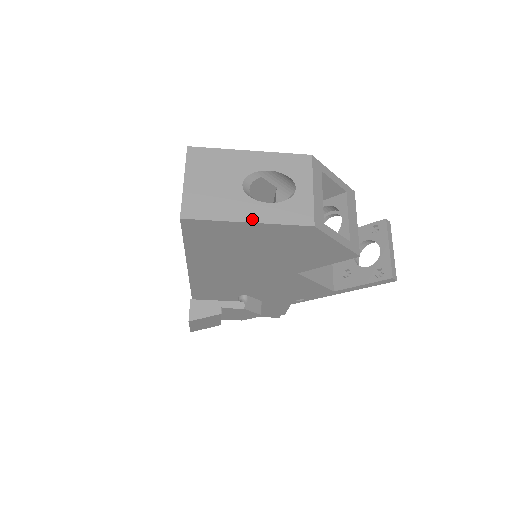
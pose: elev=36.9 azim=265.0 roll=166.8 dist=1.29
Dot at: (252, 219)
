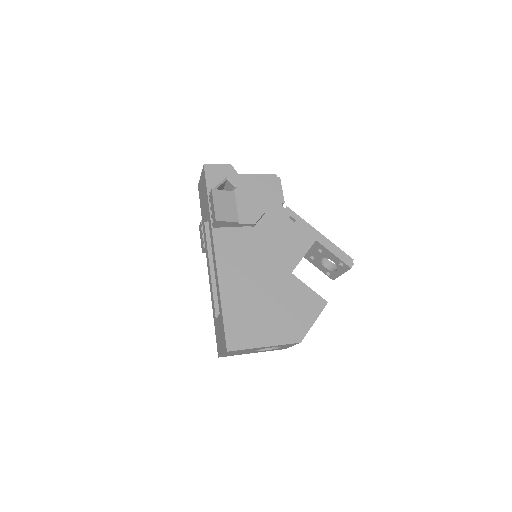
Dot at: occluded
